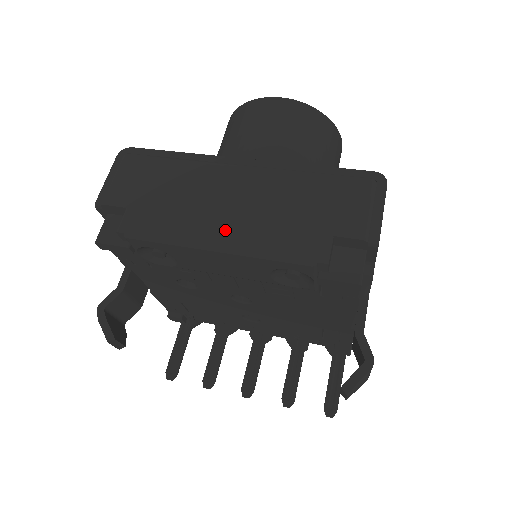
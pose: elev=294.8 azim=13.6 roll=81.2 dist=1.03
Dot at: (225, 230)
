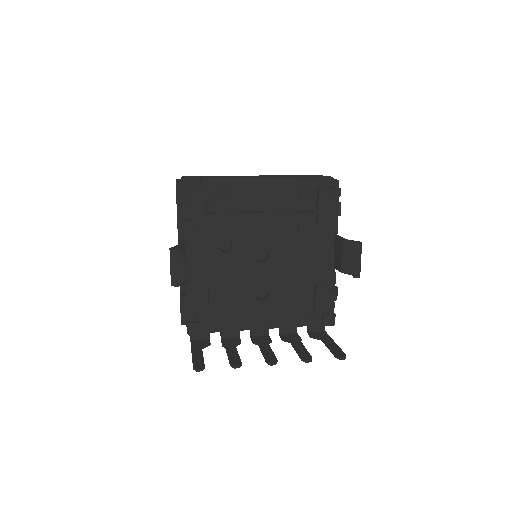
Dot at: occluded
